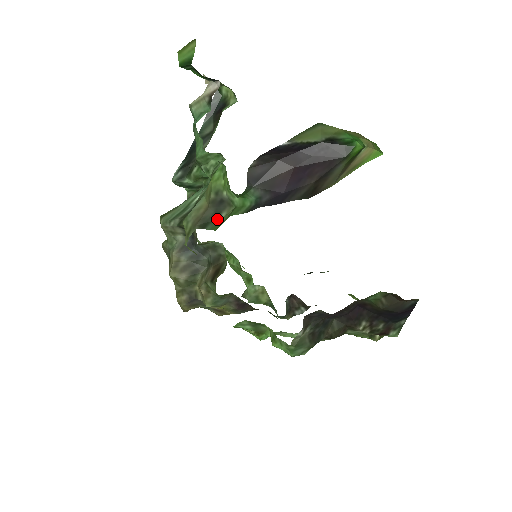
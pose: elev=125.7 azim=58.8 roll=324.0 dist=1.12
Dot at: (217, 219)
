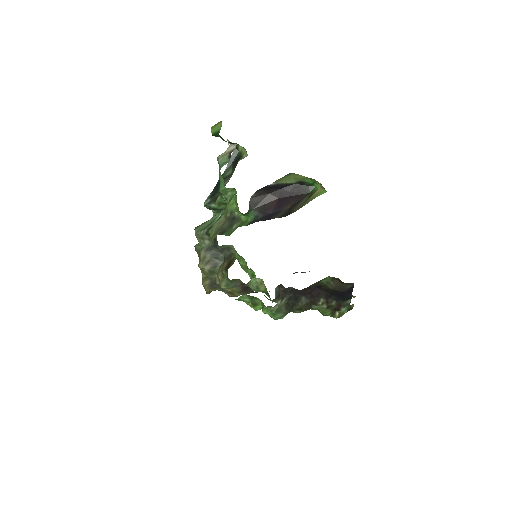
Dot at: (230, 229)
